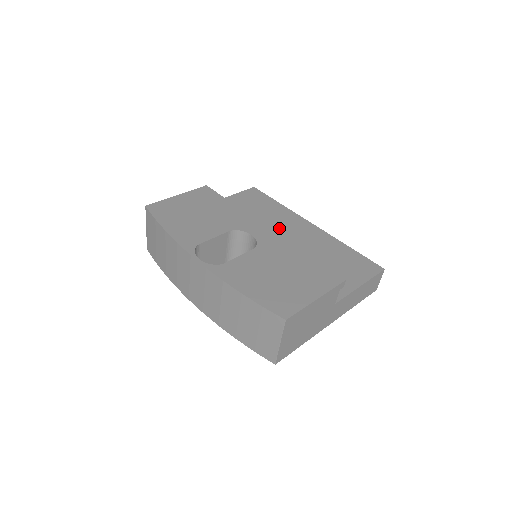
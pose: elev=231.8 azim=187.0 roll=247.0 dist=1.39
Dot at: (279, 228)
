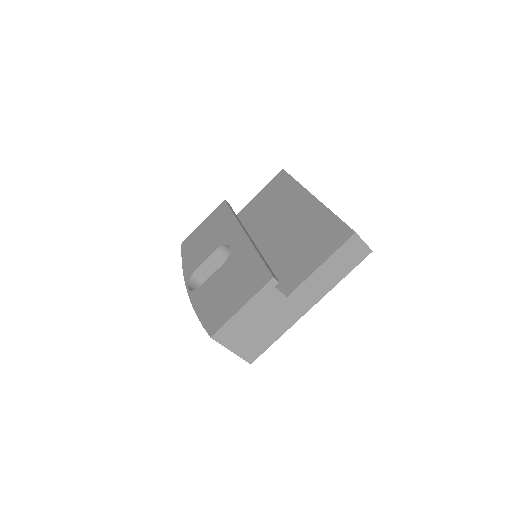
Dot at: (281, 215)
